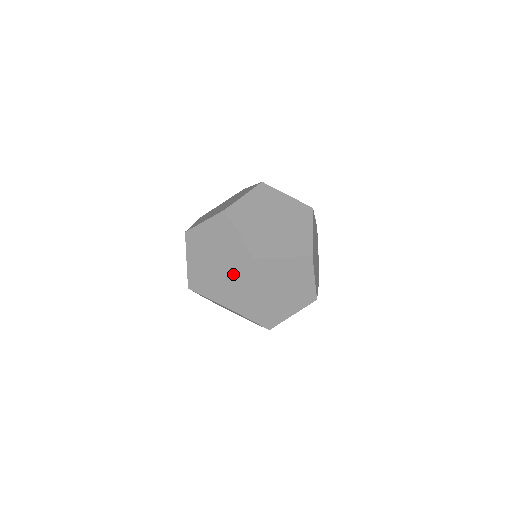
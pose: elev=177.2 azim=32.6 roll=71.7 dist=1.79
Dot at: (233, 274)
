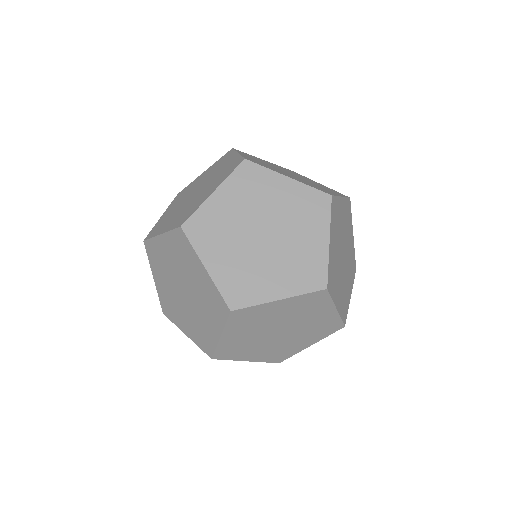
Dot at: (195, 274)
